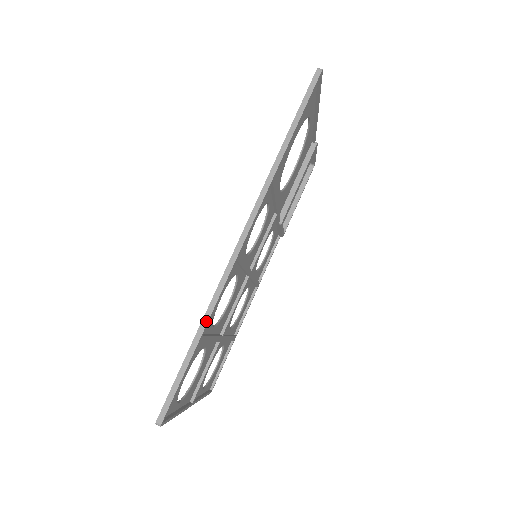
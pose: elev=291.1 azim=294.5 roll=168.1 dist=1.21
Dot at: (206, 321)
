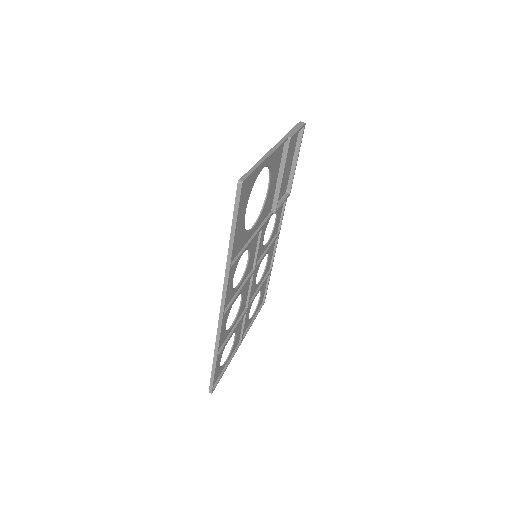
Dot at: (217, 351)
